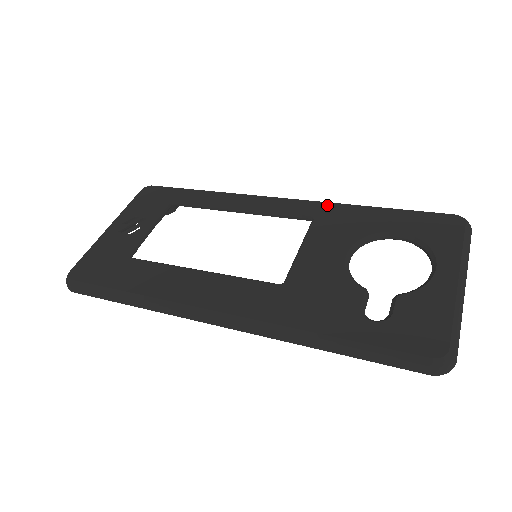
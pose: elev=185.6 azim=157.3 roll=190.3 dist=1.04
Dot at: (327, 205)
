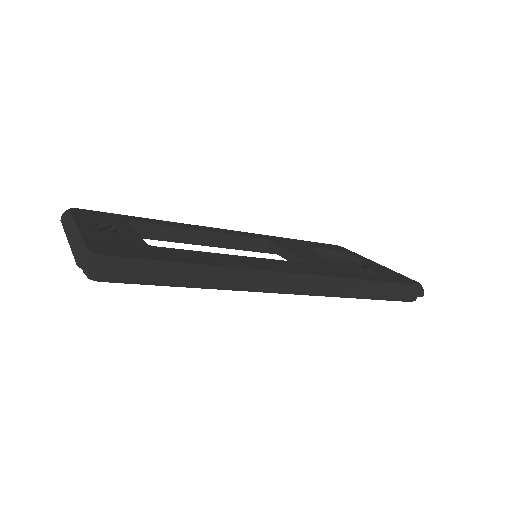
Dot at: (264, 235)
